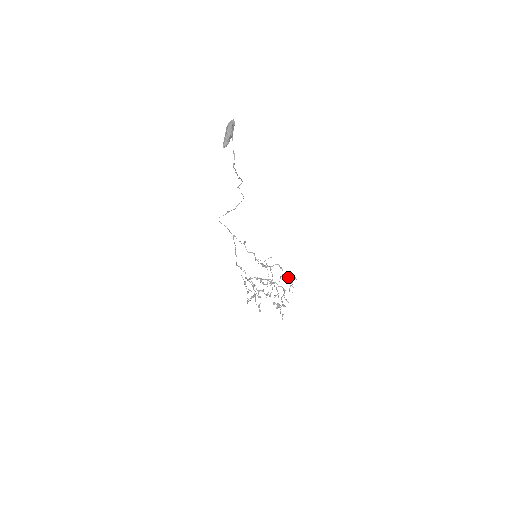
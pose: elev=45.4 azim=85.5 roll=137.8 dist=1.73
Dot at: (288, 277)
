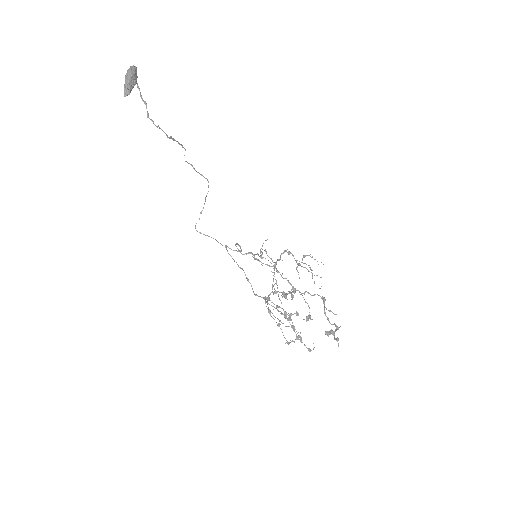
Dot at: occluded
